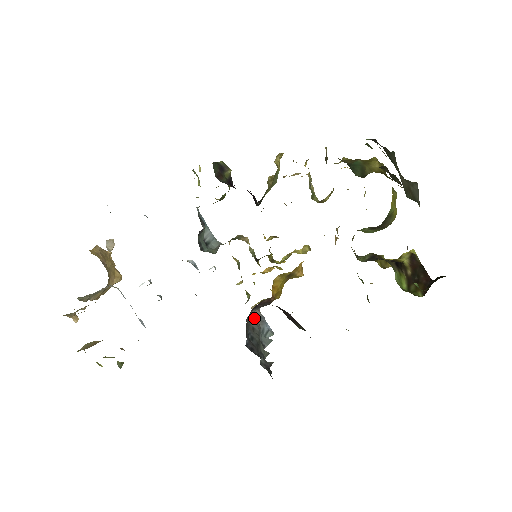
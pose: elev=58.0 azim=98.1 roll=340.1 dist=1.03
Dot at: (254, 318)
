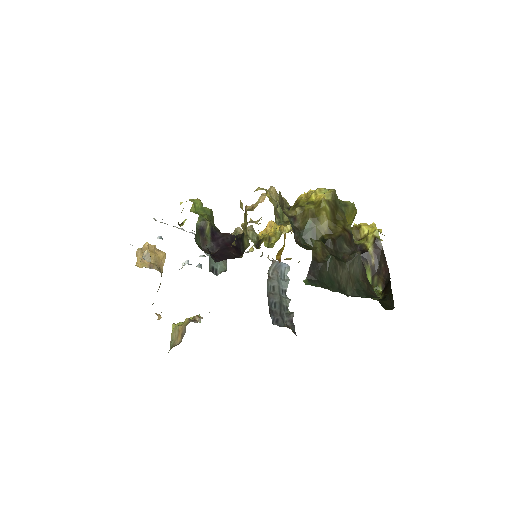
Dot at: (272, 271)
